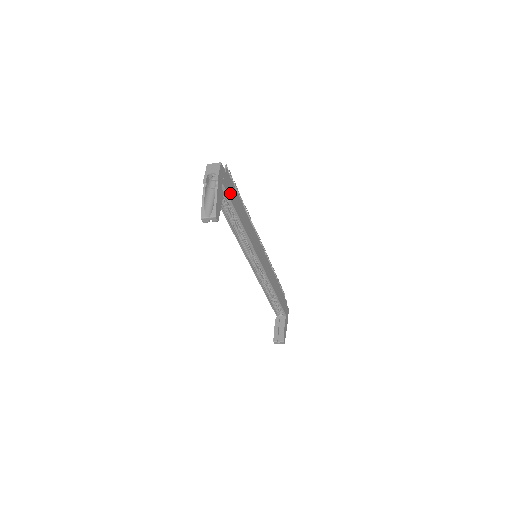
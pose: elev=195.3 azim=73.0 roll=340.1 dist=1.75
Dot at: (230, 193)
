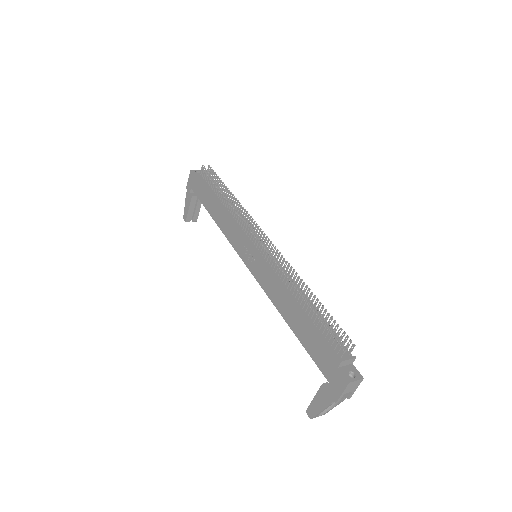
Dot at: occluded
